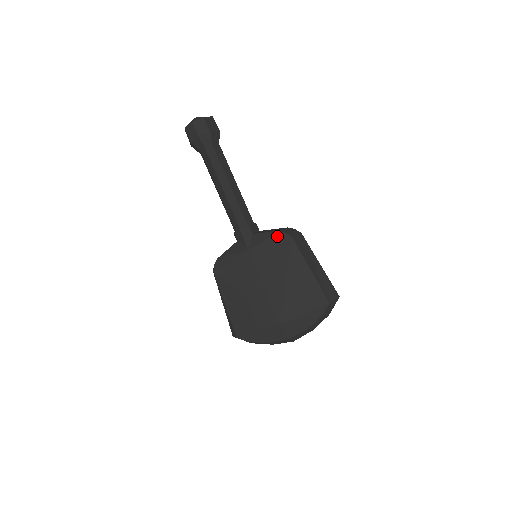
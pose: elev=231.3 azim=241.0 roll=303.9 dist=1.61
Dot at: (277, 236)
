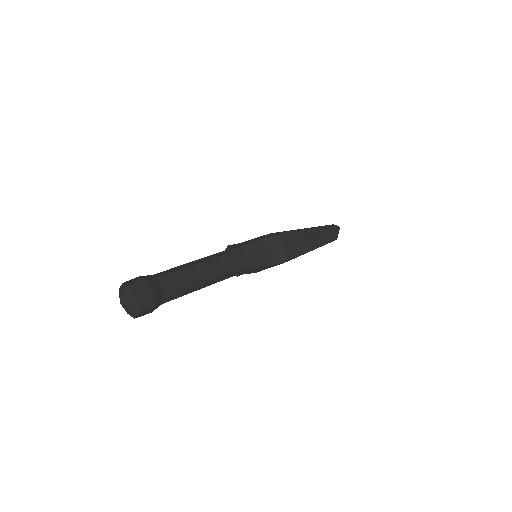
Dot at: (272, 266)
